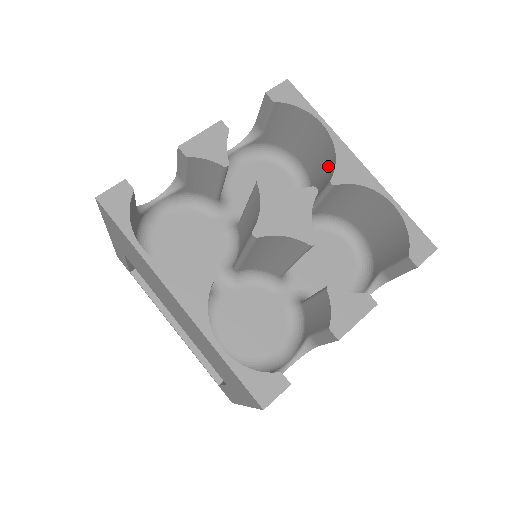
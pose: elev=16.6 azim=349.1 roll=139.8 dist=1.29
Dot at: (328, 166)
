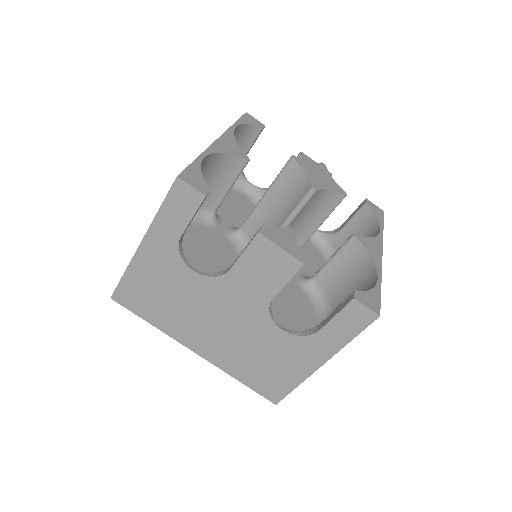
Dot at: occluded
